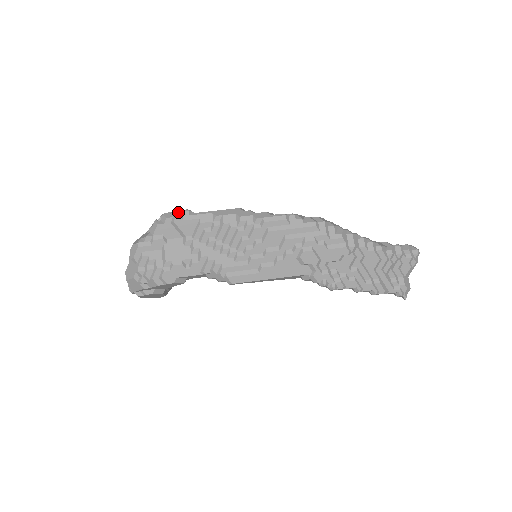
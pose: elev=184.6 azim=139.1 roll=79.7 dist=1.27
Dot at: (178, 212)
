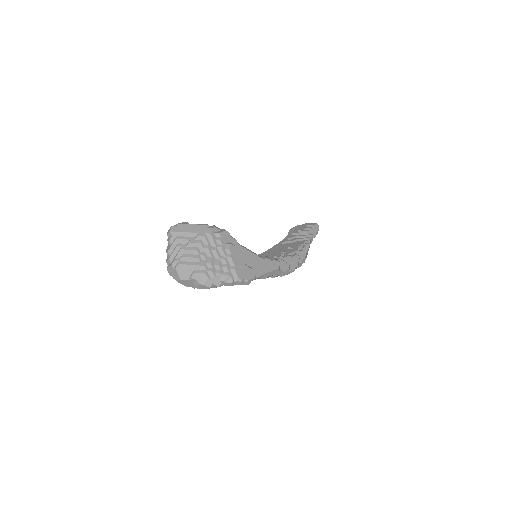
Dot at: (250, 282)
